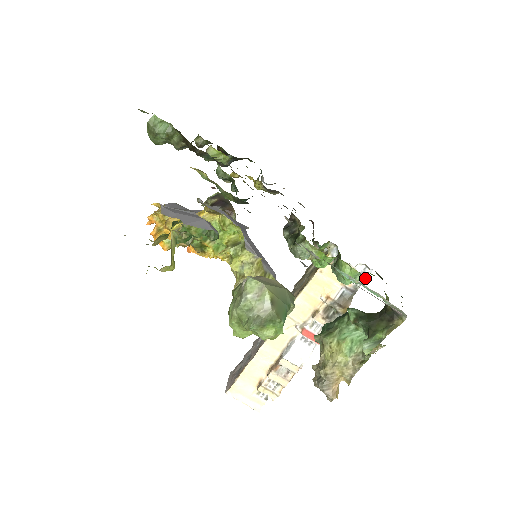
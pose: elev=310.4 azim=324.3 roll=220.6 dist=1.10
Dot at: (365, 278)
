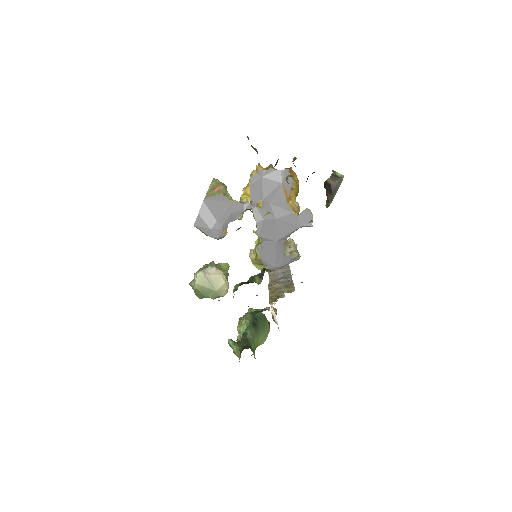
Dot at: occluded
